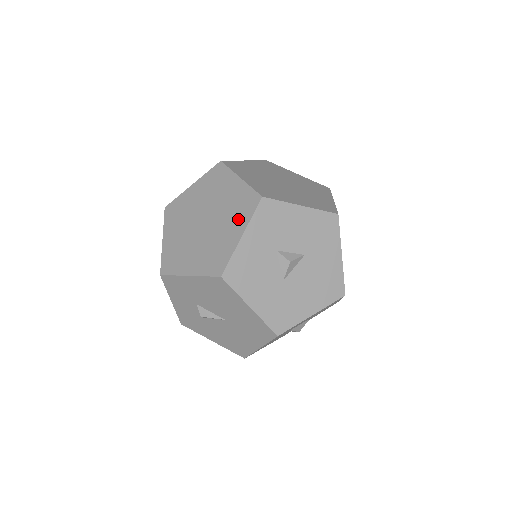
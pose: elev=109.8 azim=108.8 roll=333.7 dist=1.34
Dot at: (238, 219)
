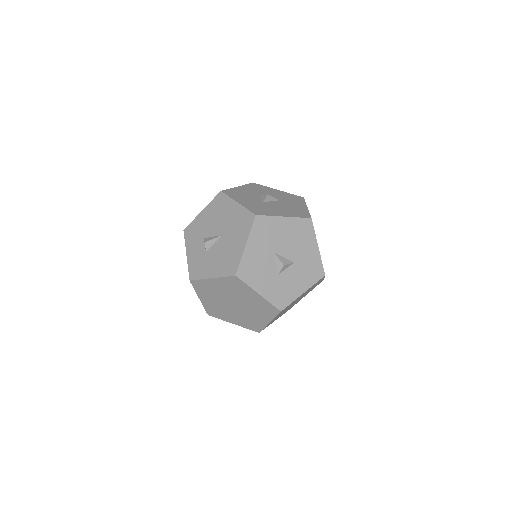
Dot at: occluded
